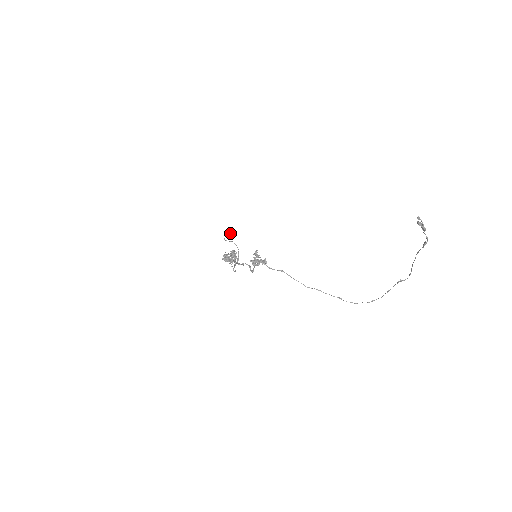
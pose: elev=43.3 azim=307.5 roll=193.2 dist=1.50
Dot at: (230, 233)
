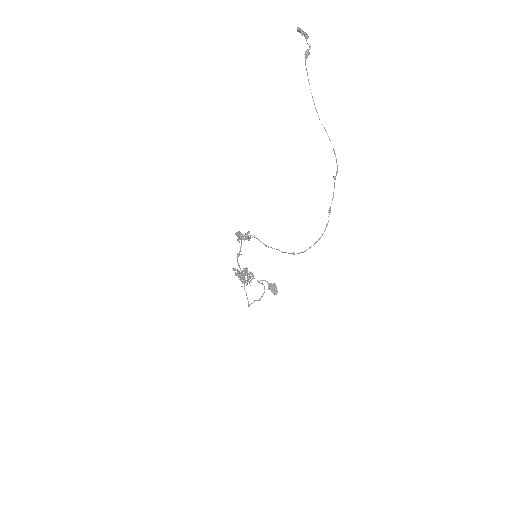
Dot at: (267, 281)
